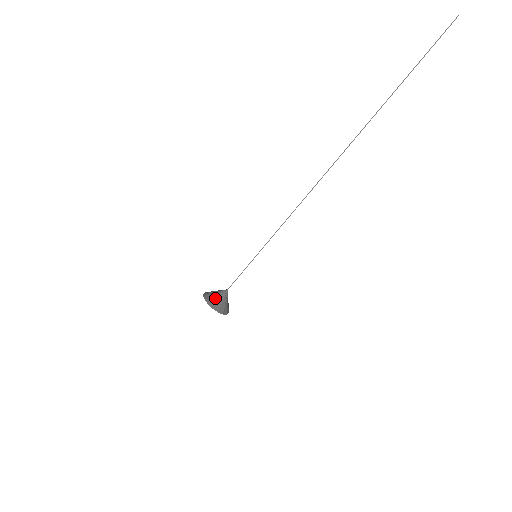
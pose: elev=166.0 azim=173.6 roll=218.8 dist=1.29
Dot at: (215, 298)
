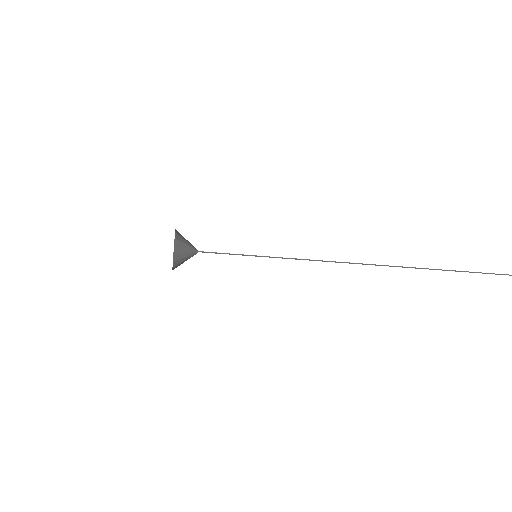
Dot at: (185, 239)
